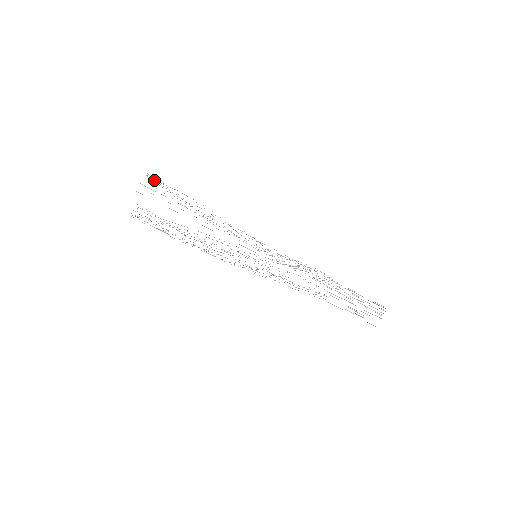
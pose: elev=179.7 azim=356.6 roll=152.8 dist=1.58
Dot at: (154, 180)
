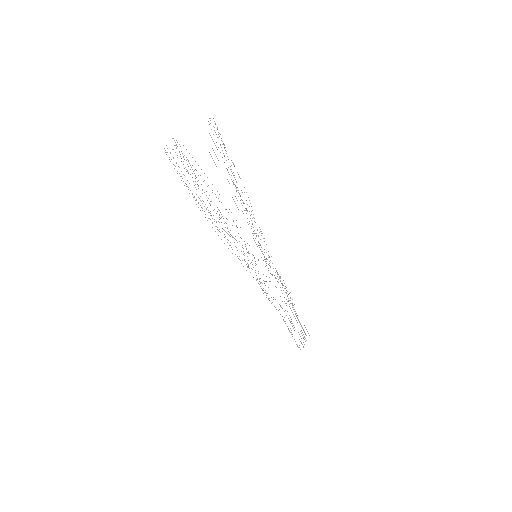
Dot at: occluded
